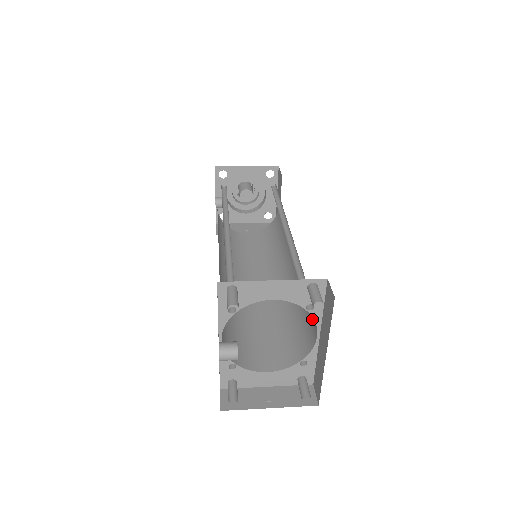
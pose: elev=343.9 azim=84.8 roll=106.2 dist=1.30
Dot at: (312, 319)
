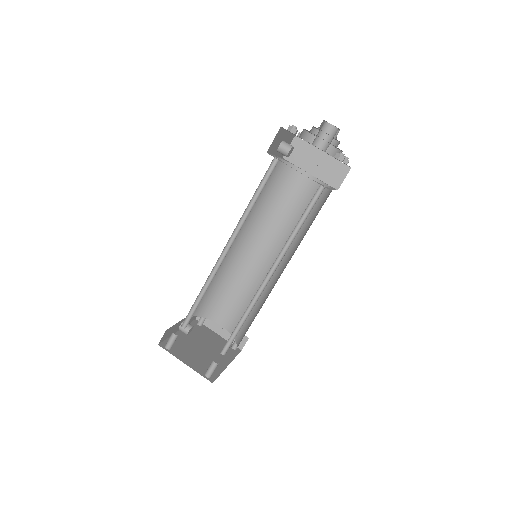
Dot at: occluded
